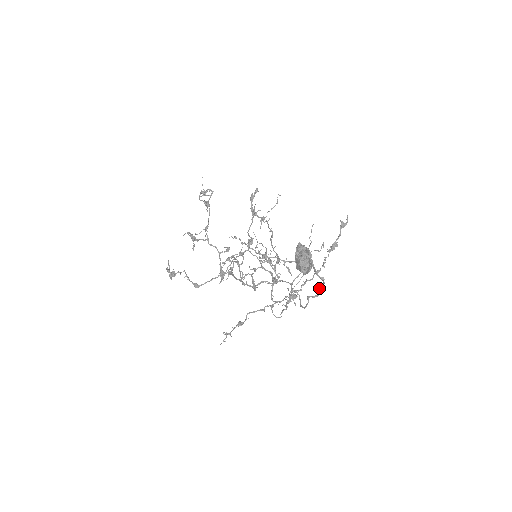
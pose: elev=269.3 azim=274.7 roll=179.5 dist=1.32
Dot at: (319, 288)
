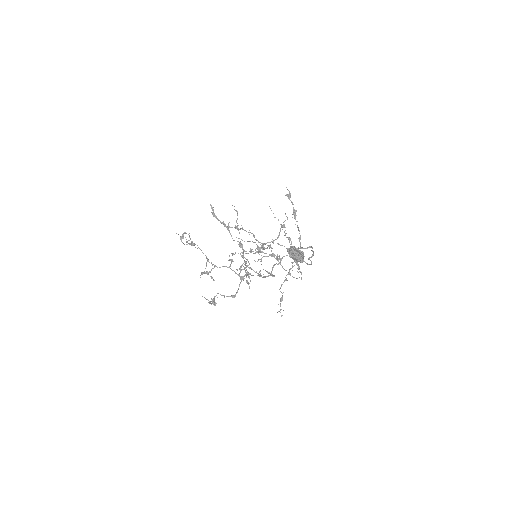
Dot at: occluded
